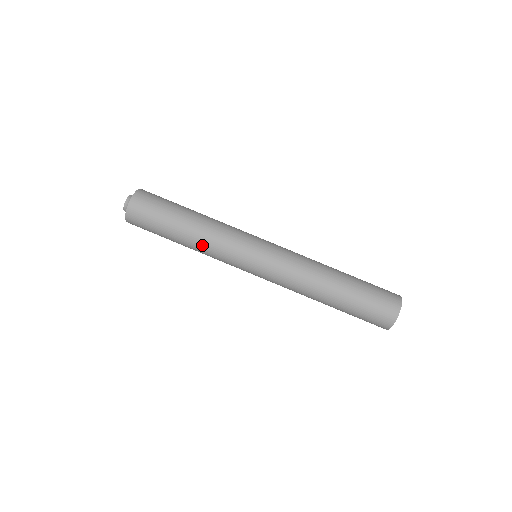
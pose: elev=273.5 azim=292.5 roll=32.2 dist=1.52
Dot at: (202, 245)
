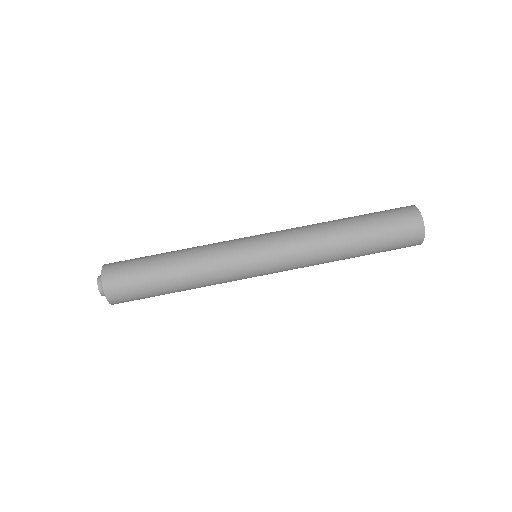
Dot at: (198, 275)
